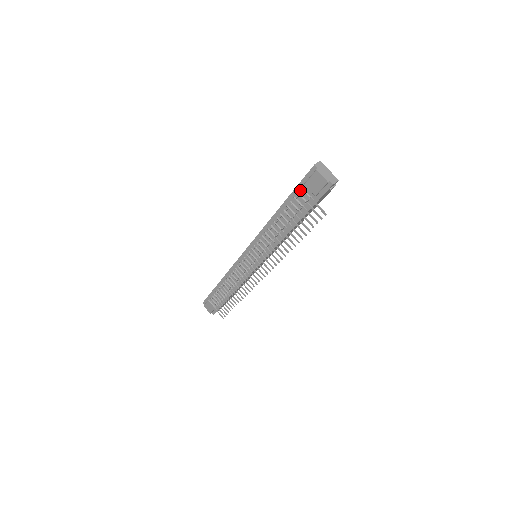
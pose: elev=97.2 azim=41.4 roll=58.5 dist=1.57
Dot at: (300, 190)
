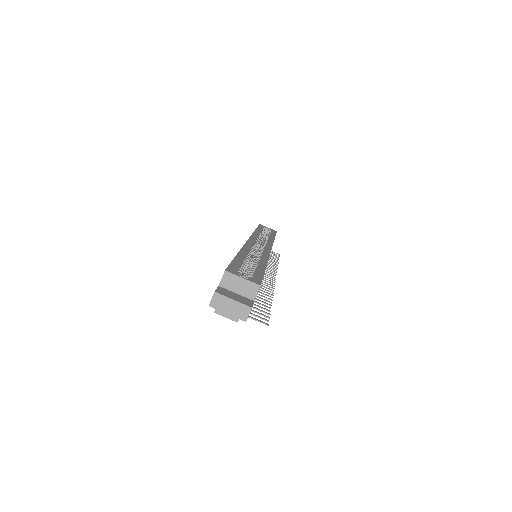
Dot at: occluded
